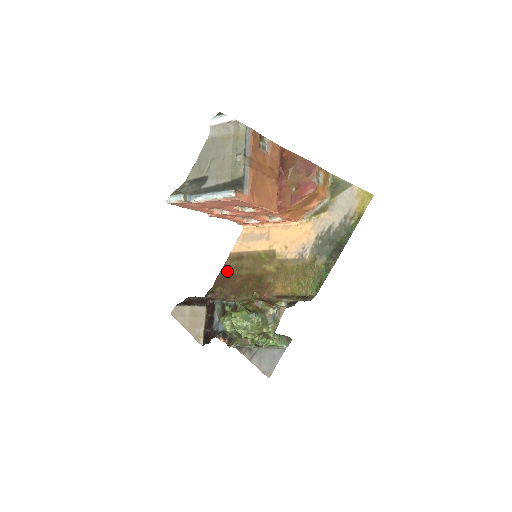
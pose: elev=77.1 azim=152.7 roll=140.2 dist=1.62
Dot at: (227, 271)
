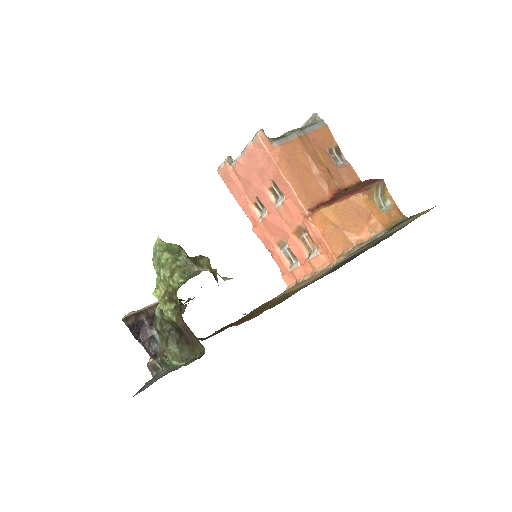
Dot at: occluded
